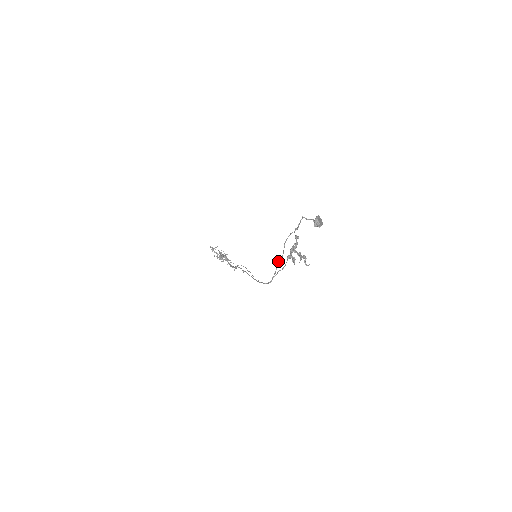
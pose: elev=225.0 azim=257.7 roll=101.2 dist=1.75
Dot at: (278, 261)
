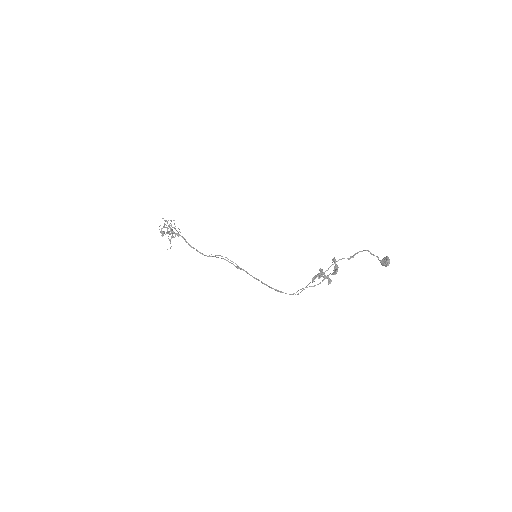
Dot at: occluded
